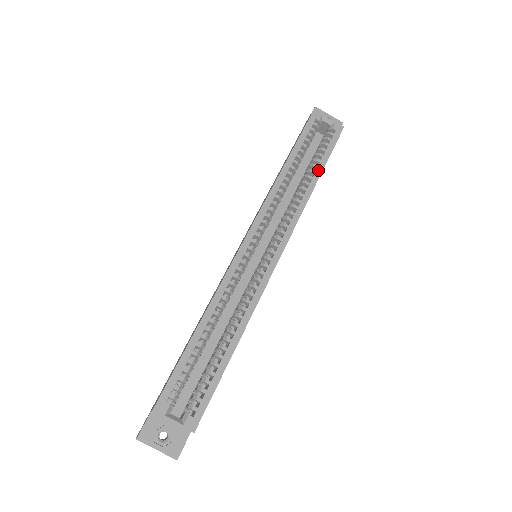
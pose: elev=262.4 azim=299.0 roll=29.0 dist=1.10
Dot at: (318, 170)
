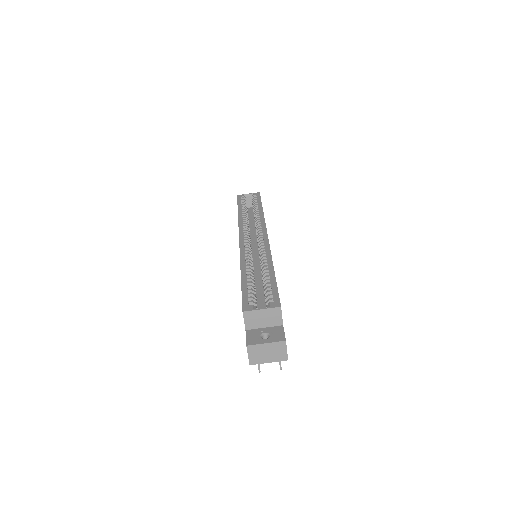
Dot at: (259, 207)
